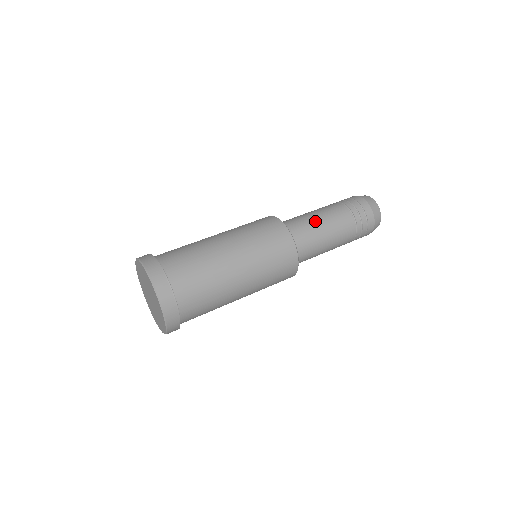
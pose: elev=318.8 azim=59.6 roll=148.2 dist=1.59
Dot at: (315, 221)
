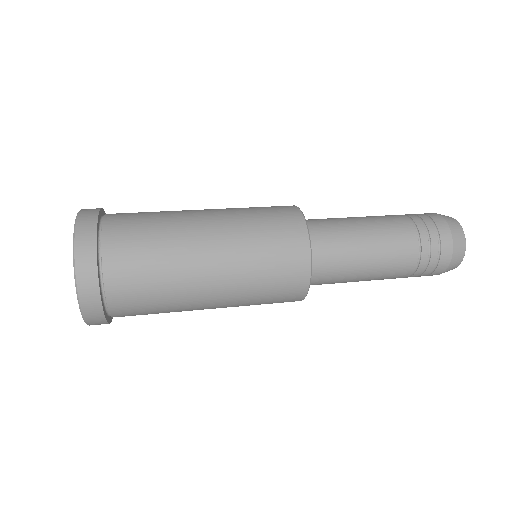
Dot at: occluded
